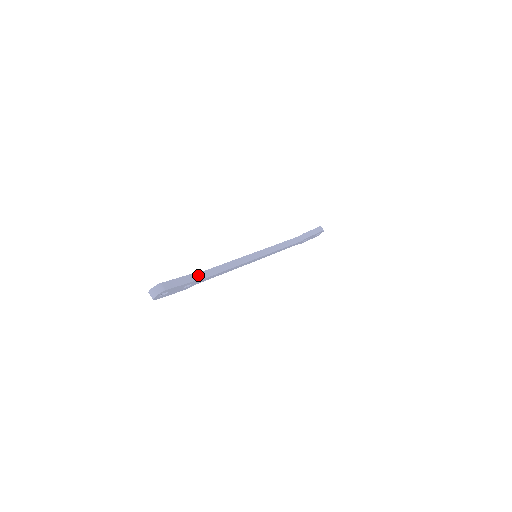
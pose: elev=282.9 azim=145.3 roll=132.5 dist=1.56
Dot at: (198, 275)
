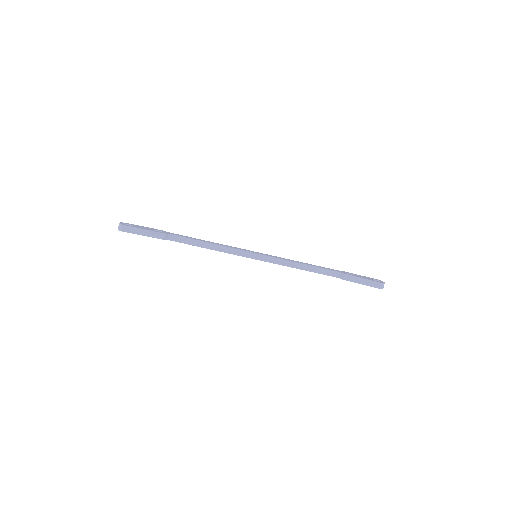
Dot at: (173, 236)
